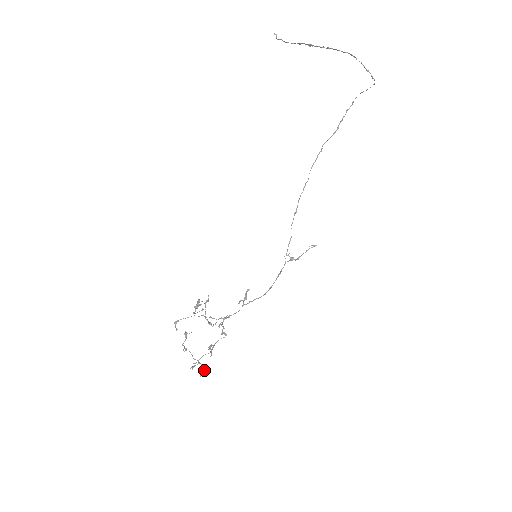
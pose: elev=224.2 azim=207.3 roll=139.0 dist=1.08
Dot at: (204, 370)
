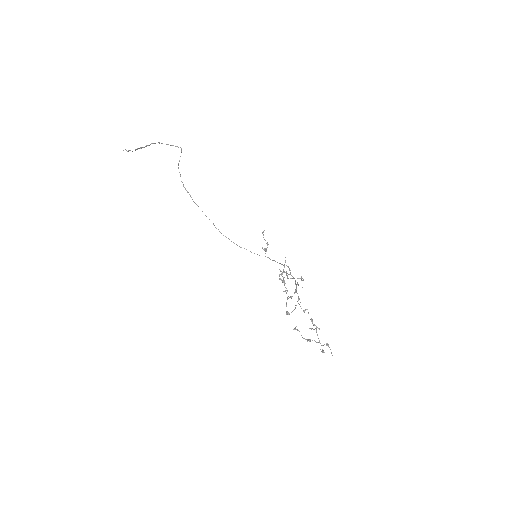
Dot at: occluded
